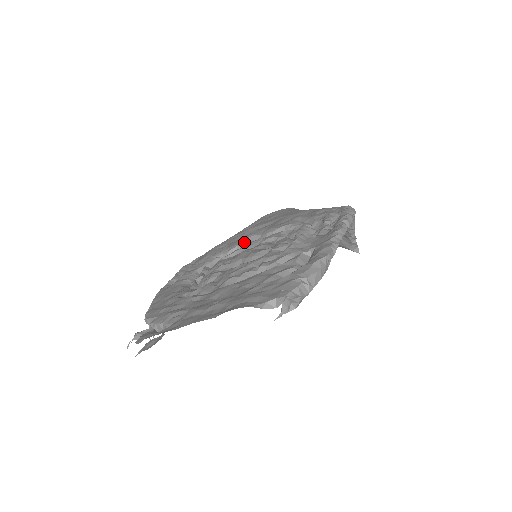
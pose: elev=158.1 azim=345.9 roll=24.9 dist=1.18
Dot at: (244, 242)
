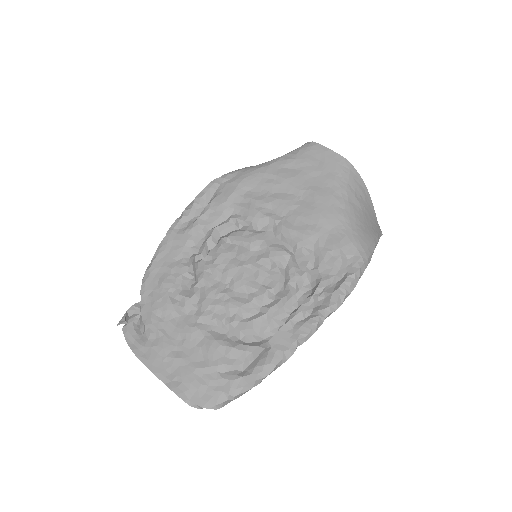
Dot at: (259, 221)
